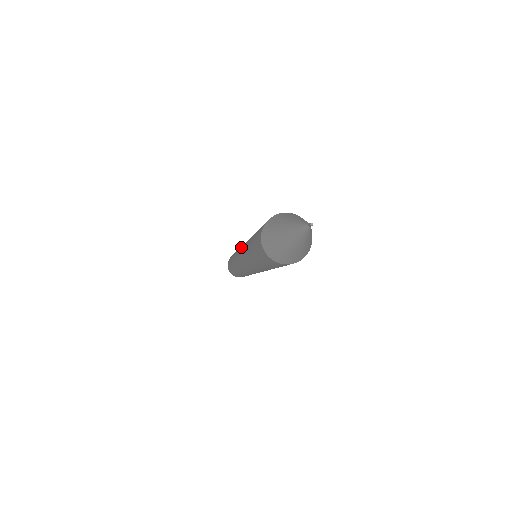
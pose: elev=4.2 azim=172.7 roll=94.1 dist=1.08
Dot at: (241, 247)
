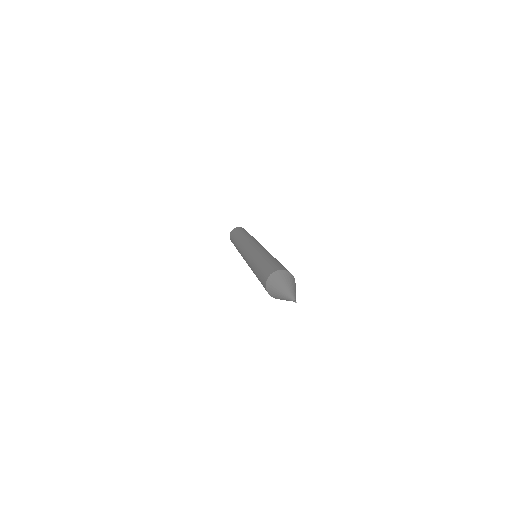
Dot at: (255, 245)
